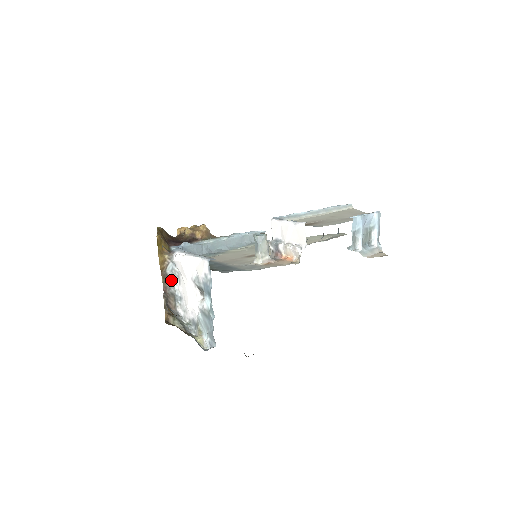
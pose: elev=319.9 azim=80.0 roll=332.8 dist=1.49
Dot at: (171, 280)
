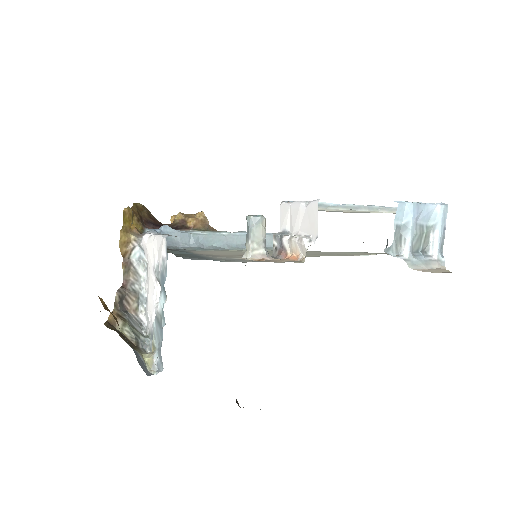
Dot at: (137, 273)
